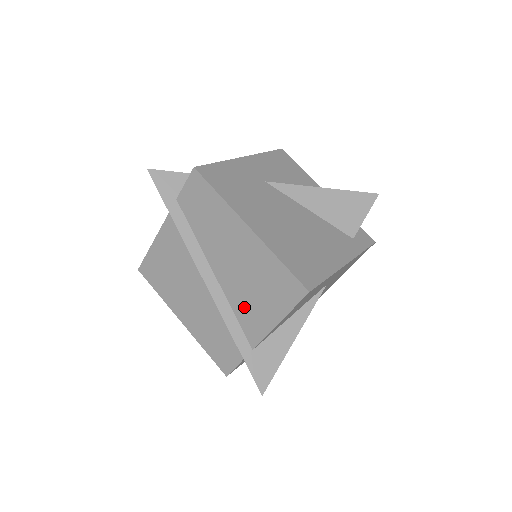
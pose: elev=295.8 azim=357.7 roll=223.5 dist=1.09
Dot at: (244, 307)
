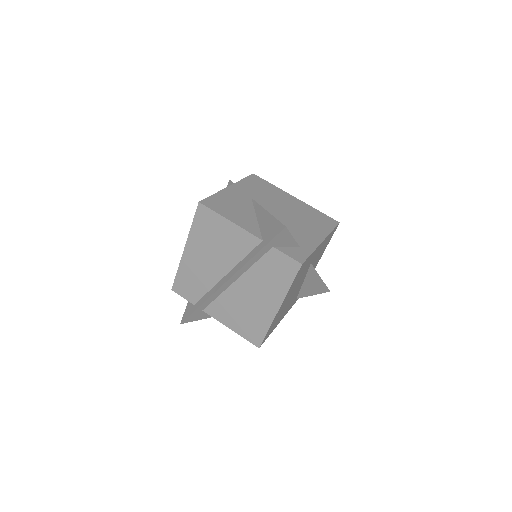
Dot at: (226, 305)
